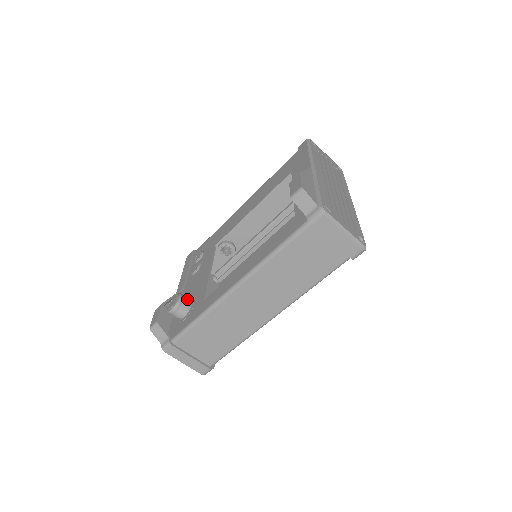
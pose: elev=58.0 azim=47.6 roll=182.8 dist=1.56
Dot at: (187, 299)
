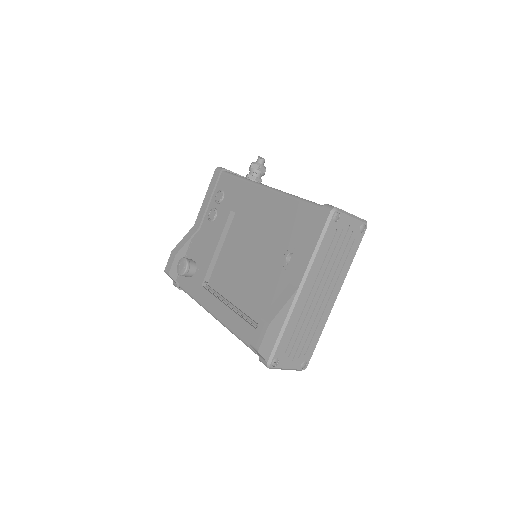
Dot at: (192, 268)
